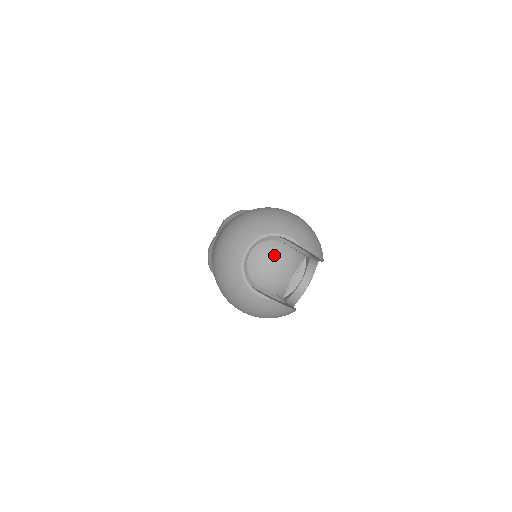
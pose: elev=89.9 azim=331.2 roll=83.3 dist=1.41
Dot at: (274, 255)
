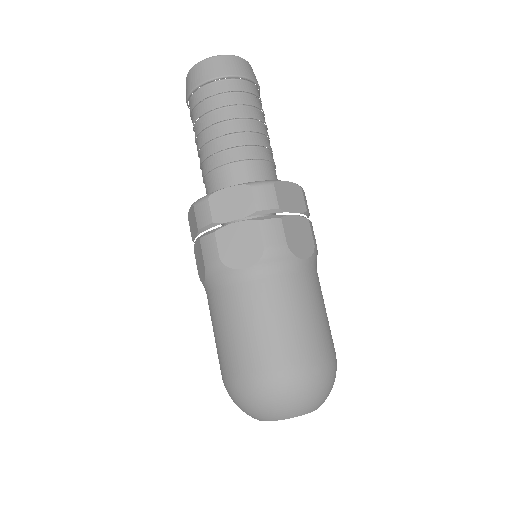
Dot at: occluded
